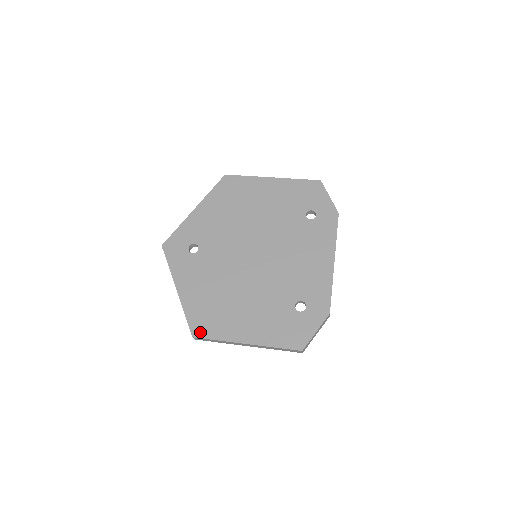
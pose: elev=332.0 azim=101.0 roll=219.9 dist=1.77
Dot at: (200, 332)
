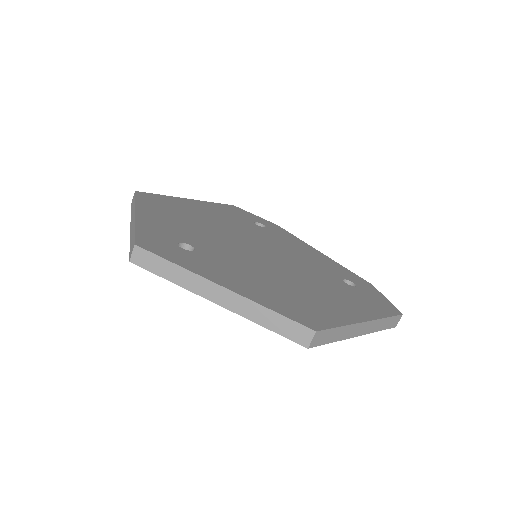
Dot at: (315, 323)
